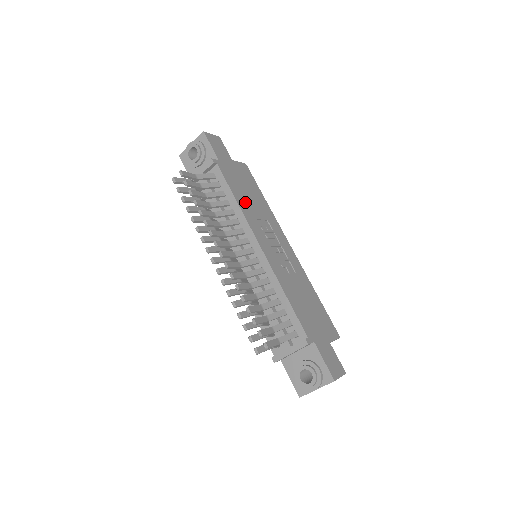
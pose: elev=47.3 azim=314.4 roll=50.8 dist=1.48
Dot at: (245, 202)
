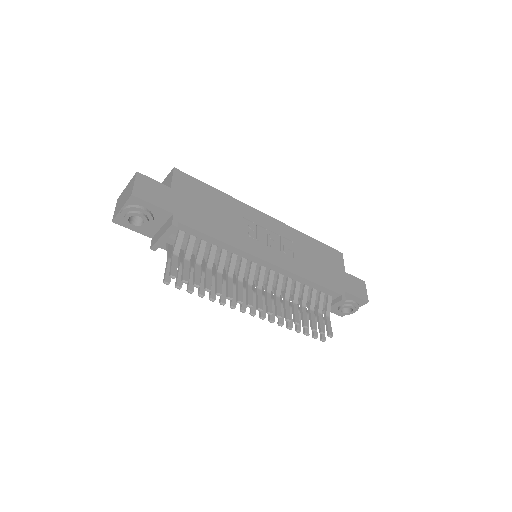
Dot at: (224, 230)
